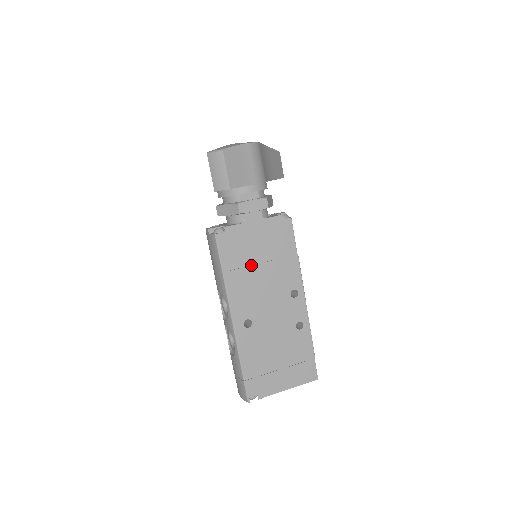
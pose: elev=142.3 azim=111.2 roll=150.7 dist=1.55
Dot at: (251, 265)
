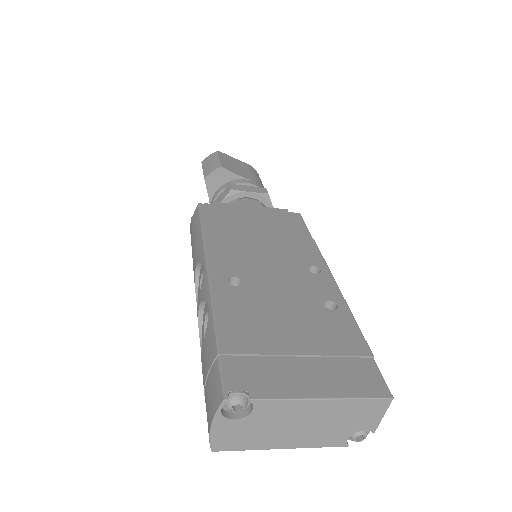
Dot at: (245, 232)
